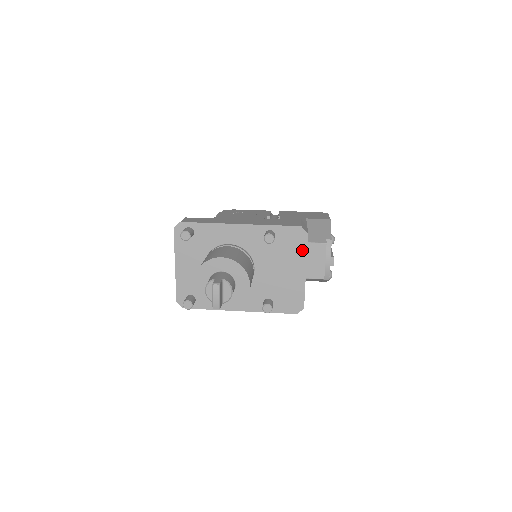
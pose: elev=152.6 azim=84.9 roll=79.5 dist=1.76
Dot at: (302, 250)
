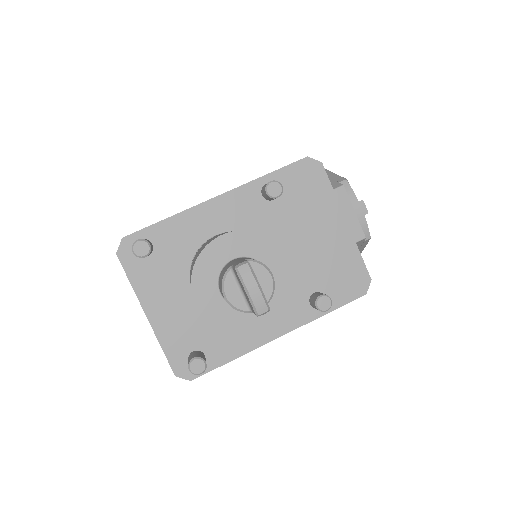
Dot at: (326, 192)
